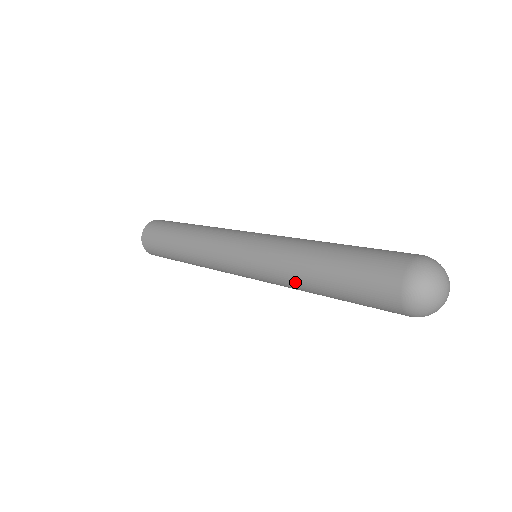
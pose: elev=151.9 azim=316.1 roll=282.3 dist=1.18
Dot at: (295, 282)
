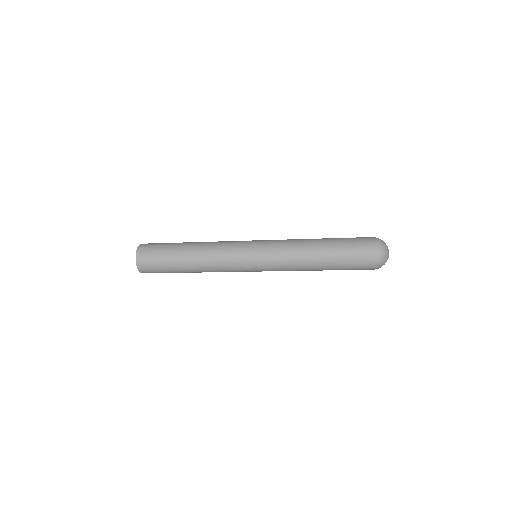
Dot at: (302, 265)
